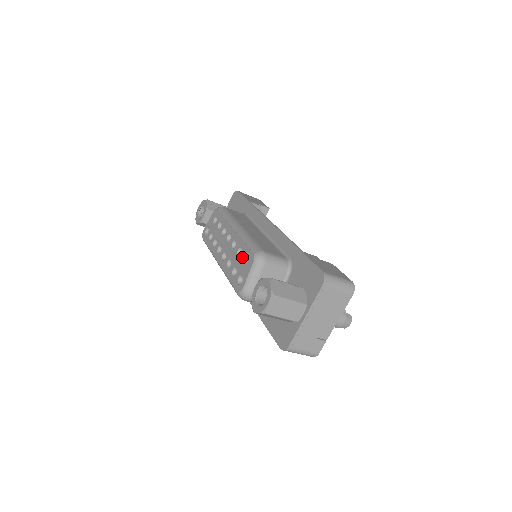
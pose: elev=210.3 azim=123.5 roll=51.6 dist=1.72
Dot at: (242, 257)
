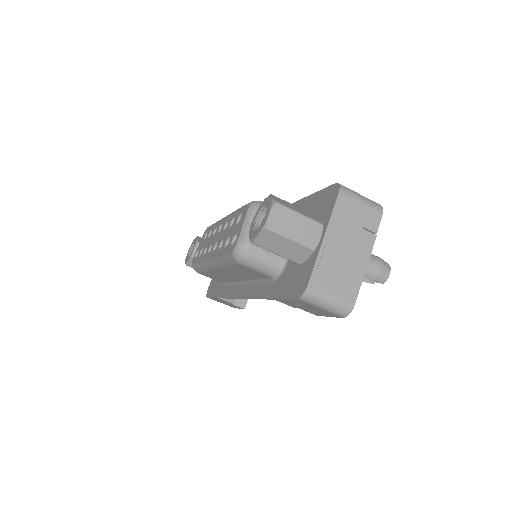
Dot at: (235, 221)
